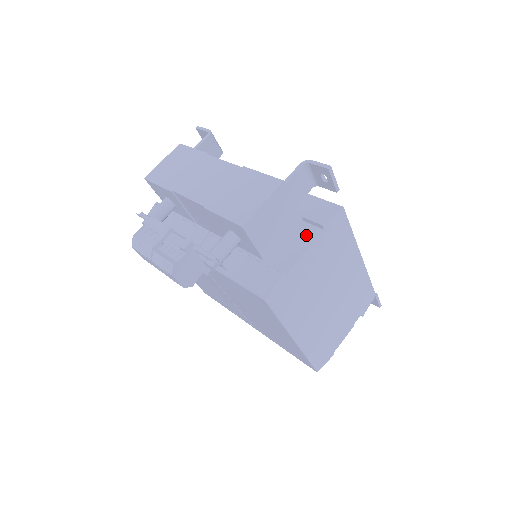
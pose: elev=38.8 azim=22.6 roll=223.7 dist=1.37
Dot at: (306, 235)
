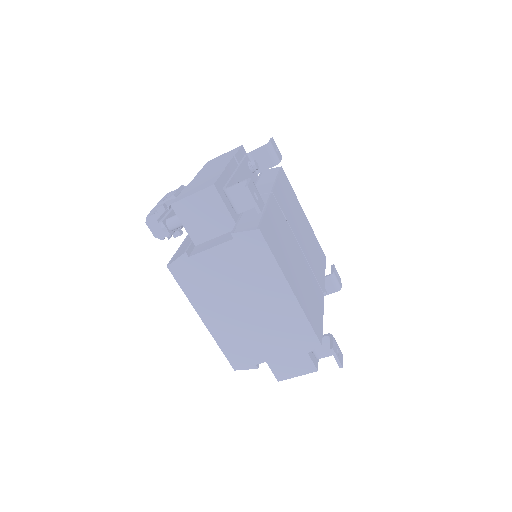
Dot at: (225, 238)
